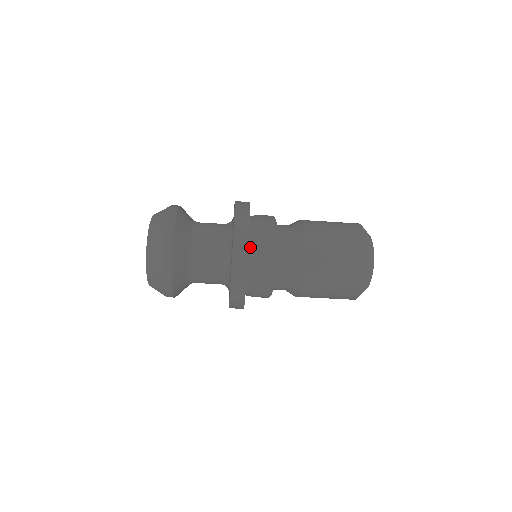
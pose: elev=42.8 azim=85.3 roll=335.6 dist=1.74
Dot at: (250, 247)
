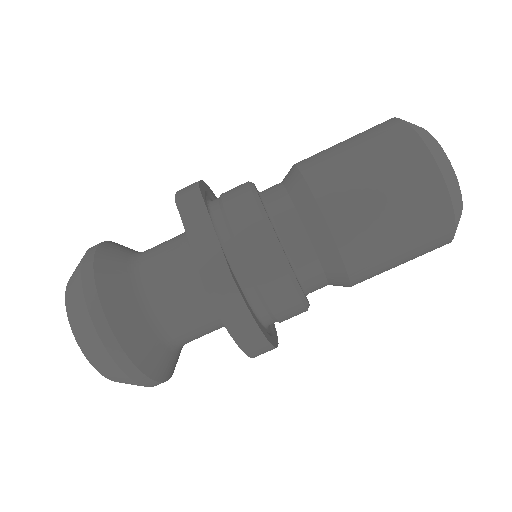
Dot at: (213, 206)
